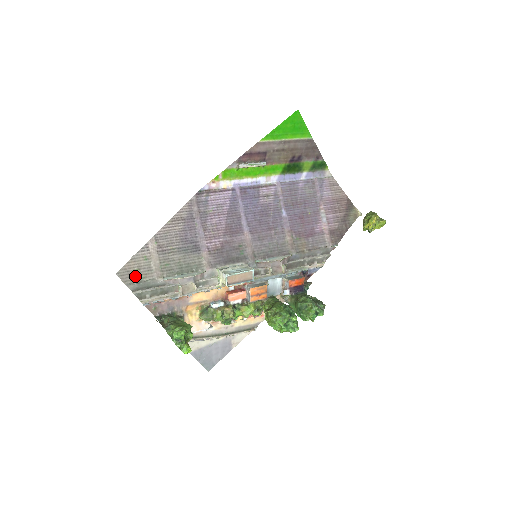
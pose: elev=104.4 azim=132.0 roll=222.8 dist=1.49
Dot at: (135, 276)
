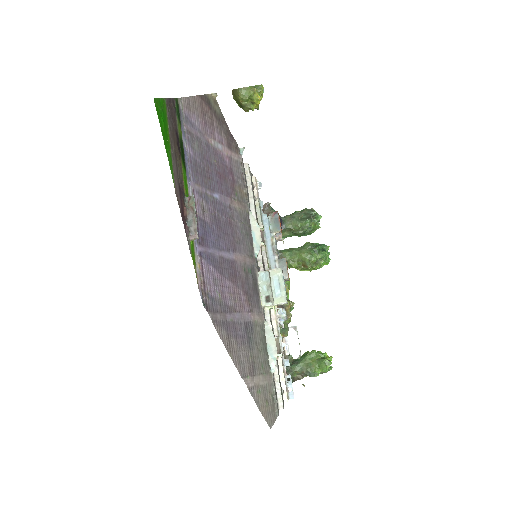
Dot at: (271, 406)
